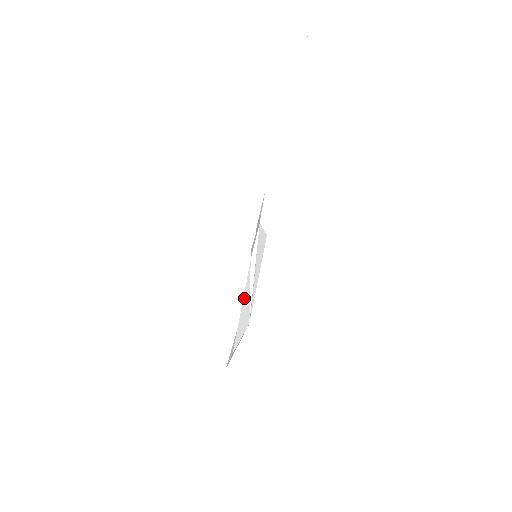
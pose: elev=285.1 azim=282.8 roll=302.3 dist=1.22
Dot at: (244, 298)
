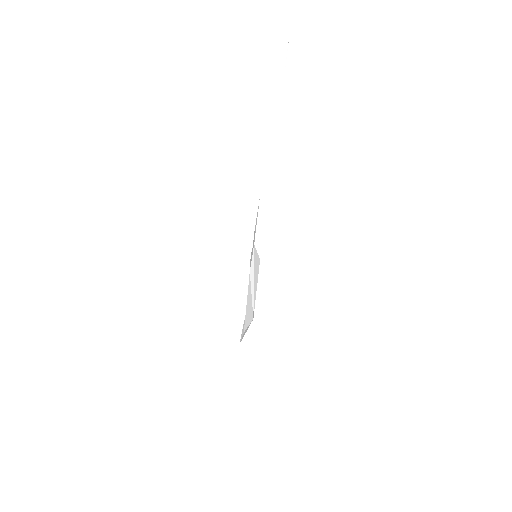
Dot at: (248, 298)
